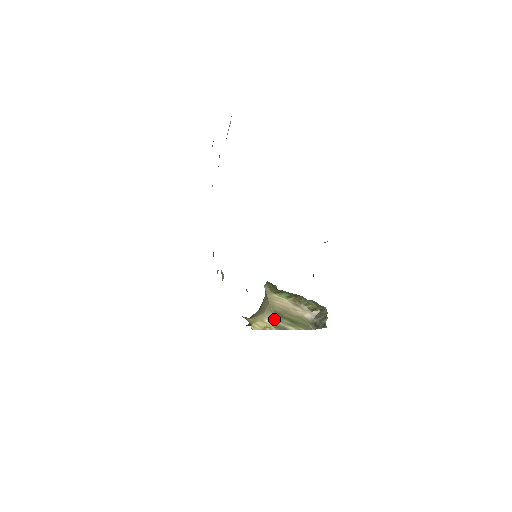
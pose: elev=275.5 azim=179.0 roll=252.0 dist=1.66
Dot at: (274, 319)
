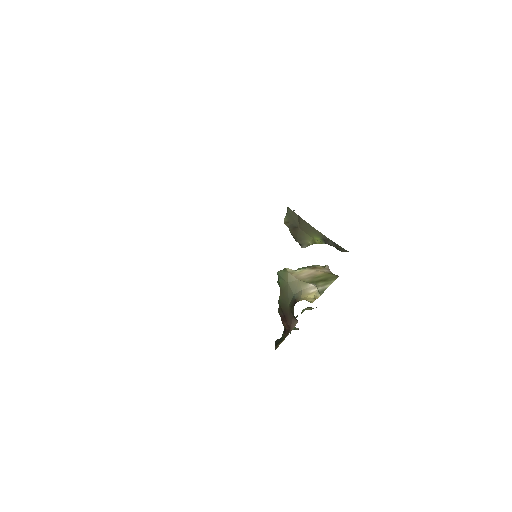
Dot at: (314, 286)
